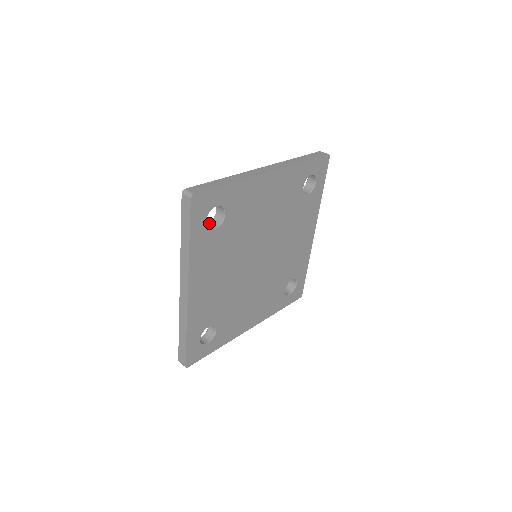
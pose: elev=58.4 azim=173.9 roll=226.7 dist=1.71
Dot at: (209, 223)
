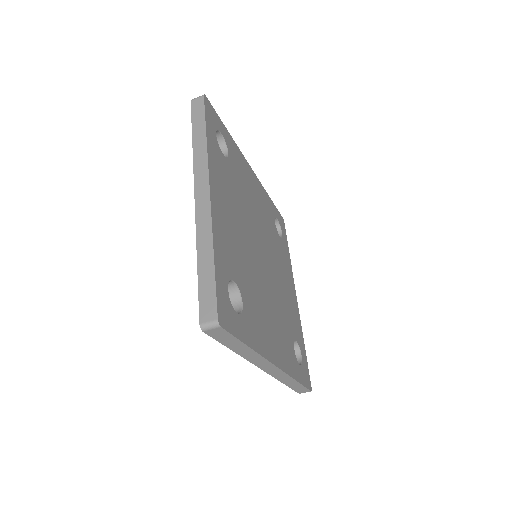
Dot at: occluded
